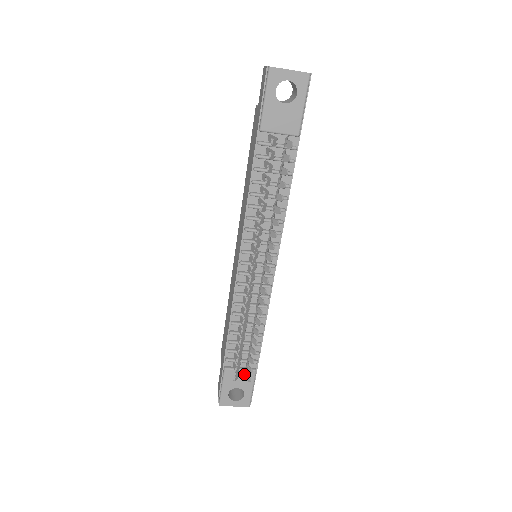
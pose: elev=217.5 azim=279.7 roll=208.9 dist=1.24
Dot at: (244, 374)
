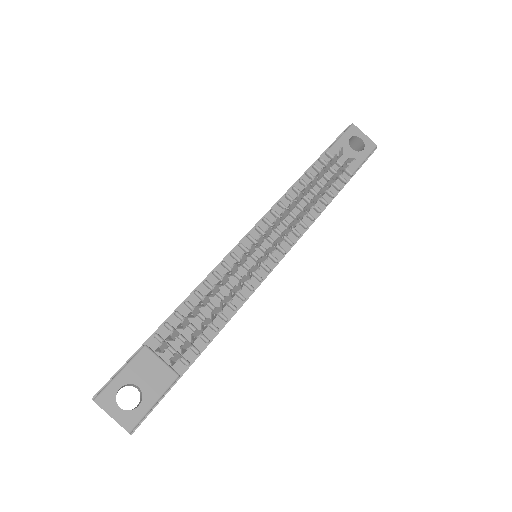
Dot at: (162, 370)
